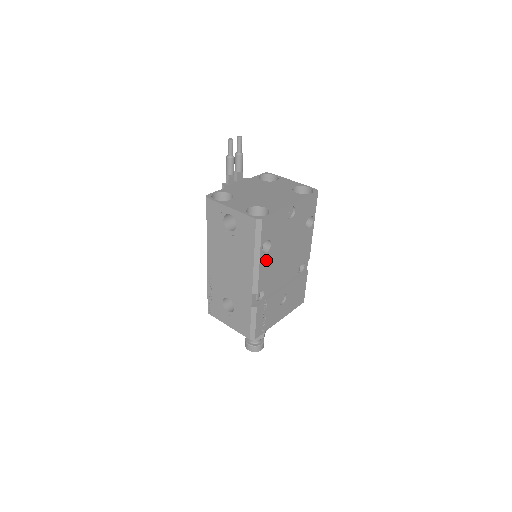
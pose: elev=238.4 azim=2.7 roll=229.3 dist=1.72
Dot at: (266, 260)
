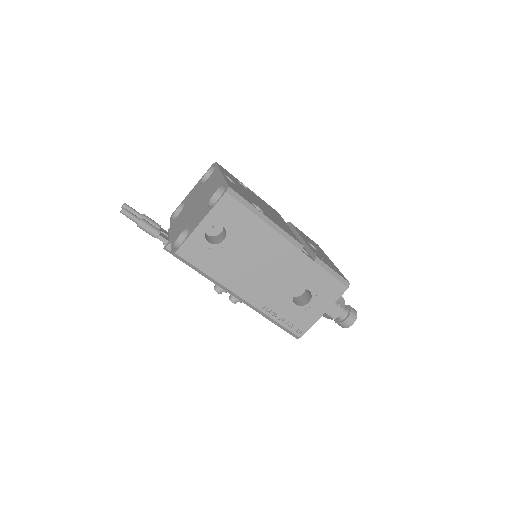
Dot at: (271, 219)
